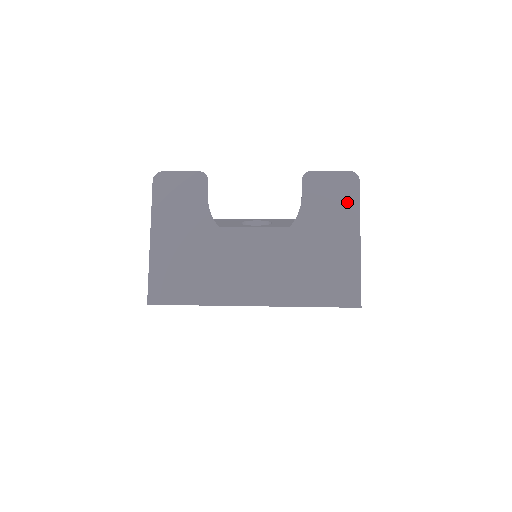
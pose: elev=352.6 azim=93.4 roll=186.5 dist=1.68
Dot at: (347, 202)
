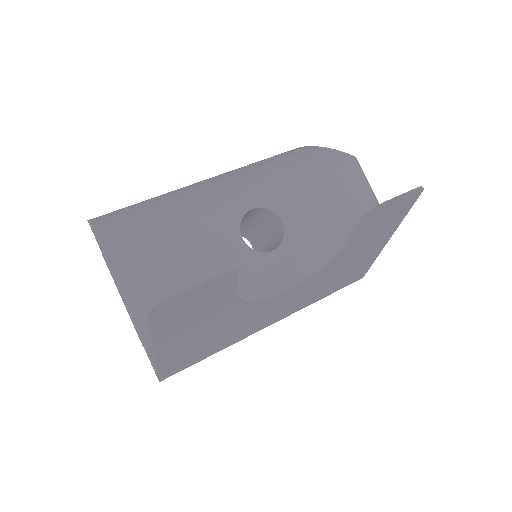
Dot at: (397, 217)
